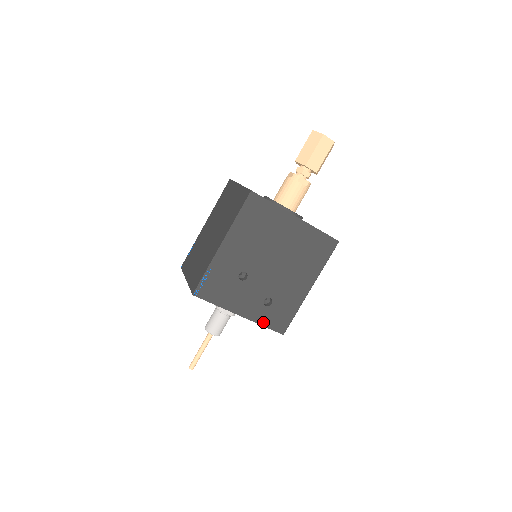
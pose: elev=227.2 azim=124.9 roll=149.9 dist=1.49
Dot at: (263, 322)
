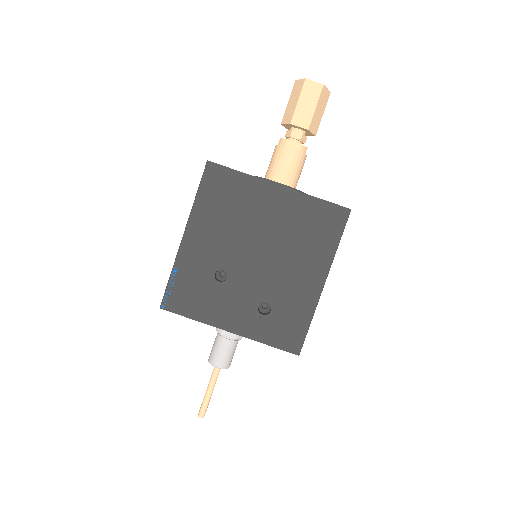
Dot at: (264, 338)
